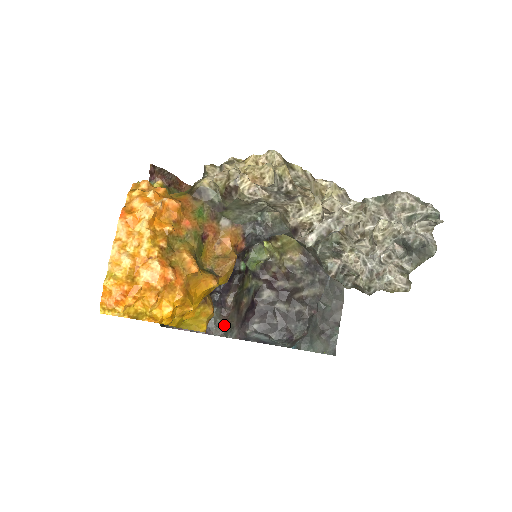
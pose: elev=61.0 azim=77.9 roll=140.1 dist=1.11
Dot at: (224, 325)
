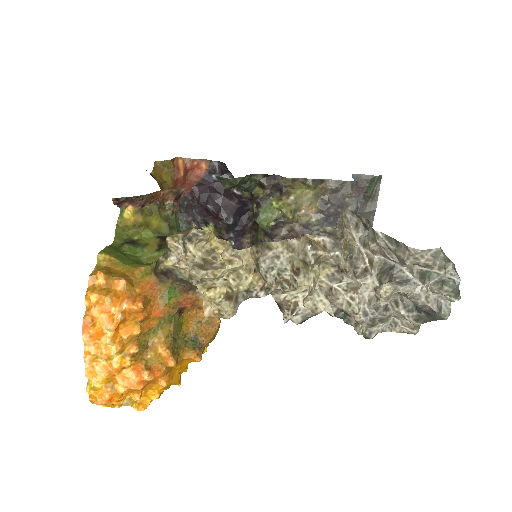
Dot at: occluded
